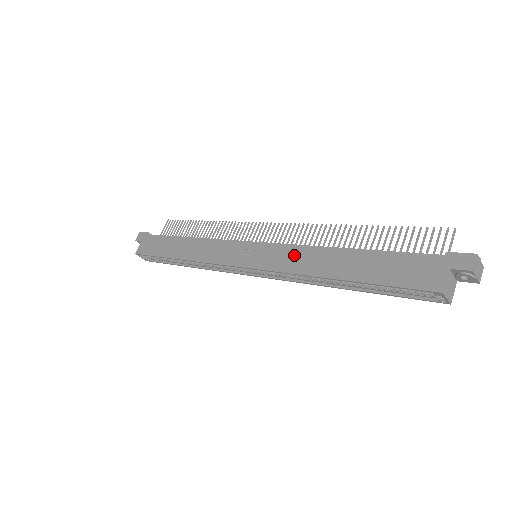
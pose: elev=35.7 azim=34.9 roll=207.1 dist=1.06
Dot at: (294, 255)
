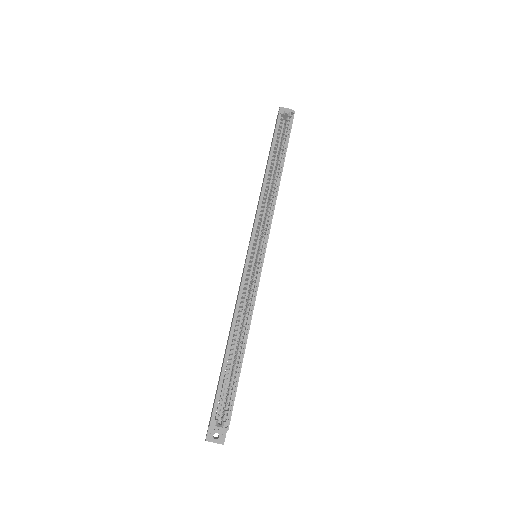
Dot at: (256, 211)
